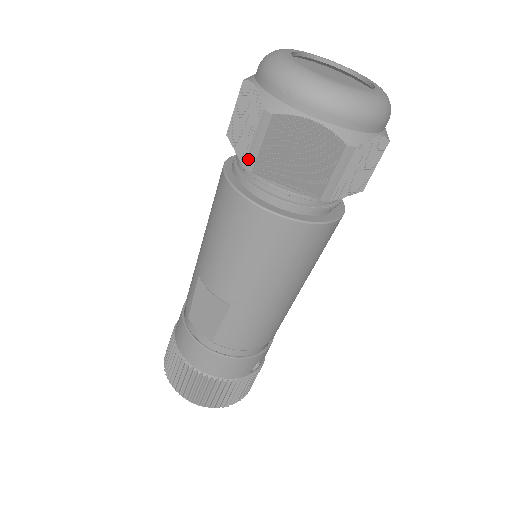
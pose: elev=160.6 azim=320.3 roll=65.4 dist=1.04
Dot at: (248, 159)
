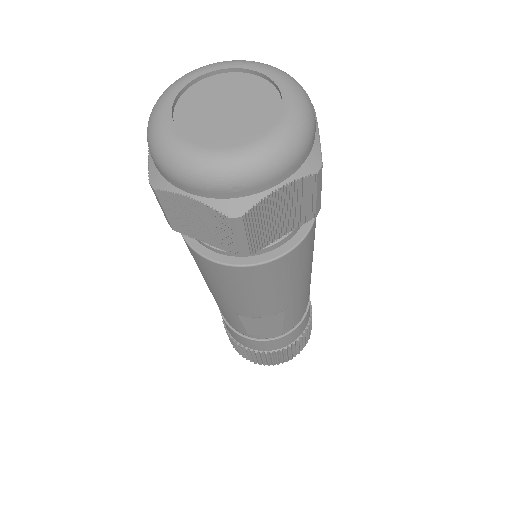
Dot at: (240, 251)
